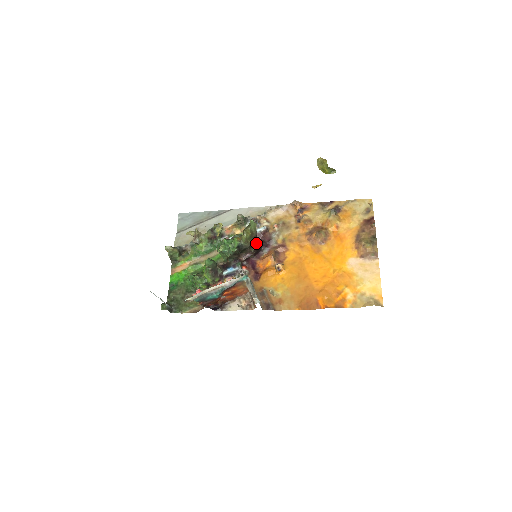
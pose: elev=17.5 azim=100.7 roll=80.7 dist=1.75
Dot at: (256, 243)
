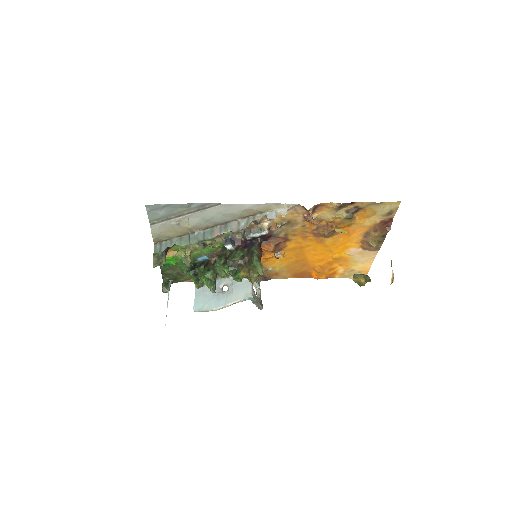
Dot at: occluded
